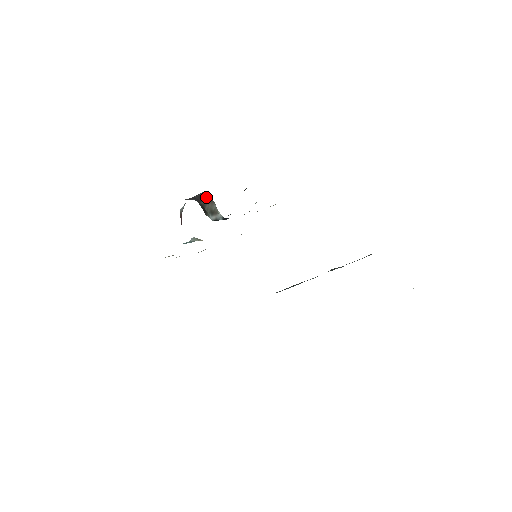
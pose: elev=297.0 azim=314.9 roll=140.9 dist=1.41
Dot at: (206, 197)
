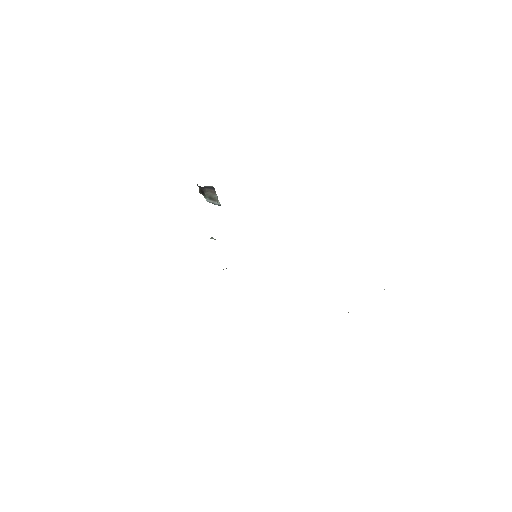
Dot at: (210, 188)
